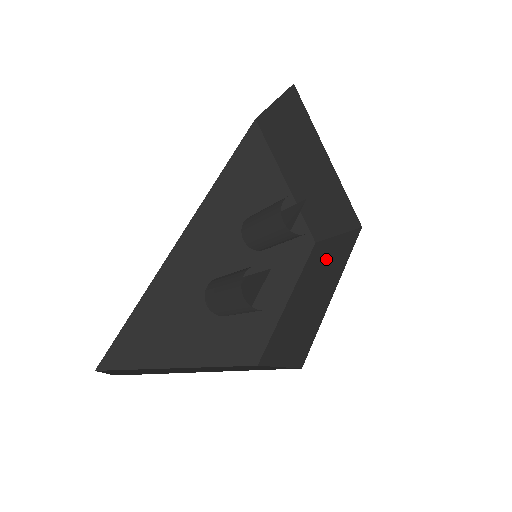
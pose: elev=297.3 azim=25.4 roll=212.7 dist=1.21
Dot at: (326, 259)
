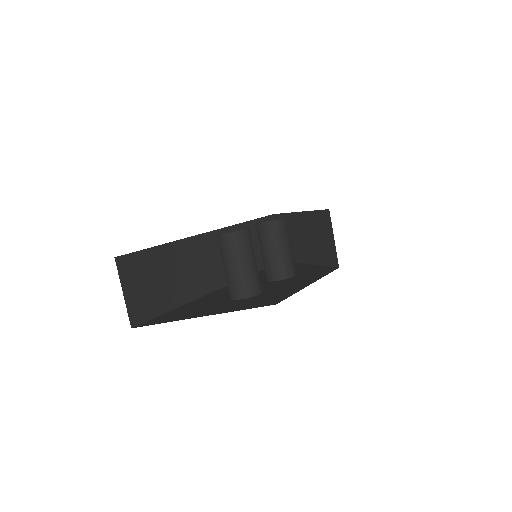
Dot at: occluded
